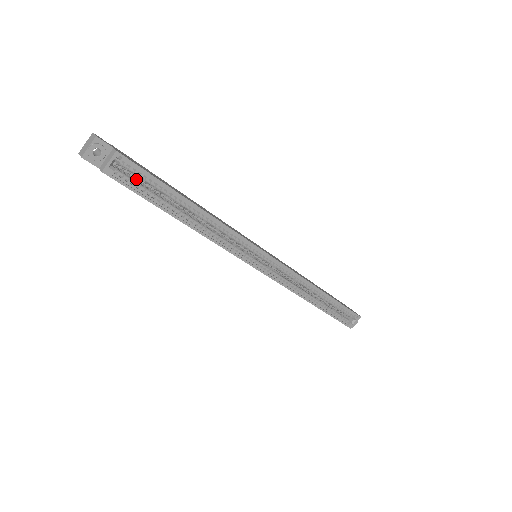
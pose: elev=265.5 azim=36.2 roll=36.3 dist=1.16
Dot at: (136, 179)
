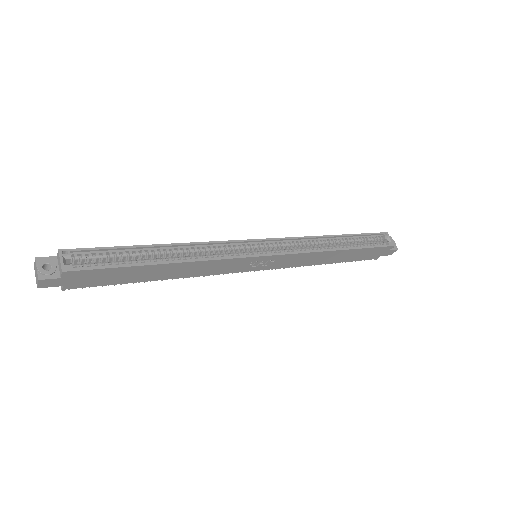
Dot at: occluded
